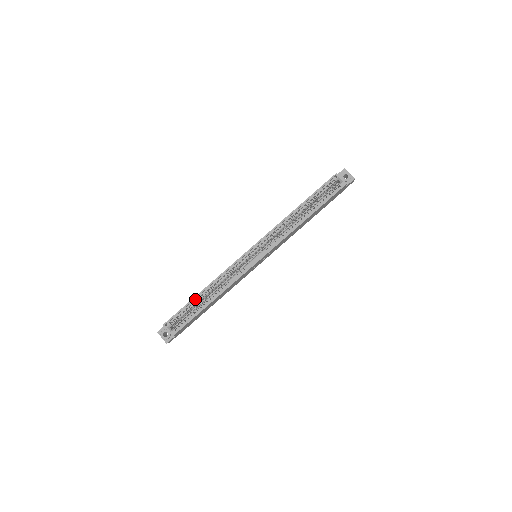
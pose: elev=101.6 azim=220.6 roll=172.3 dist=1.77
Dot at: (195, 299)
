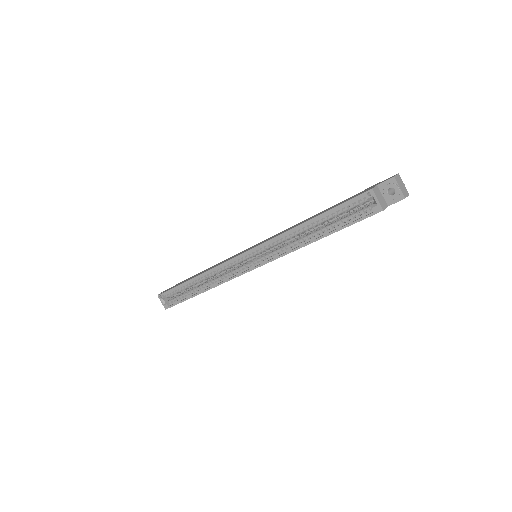
Dot at: (186, 283)
